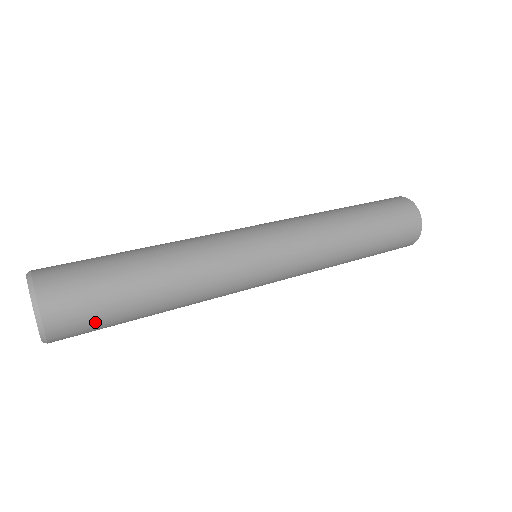
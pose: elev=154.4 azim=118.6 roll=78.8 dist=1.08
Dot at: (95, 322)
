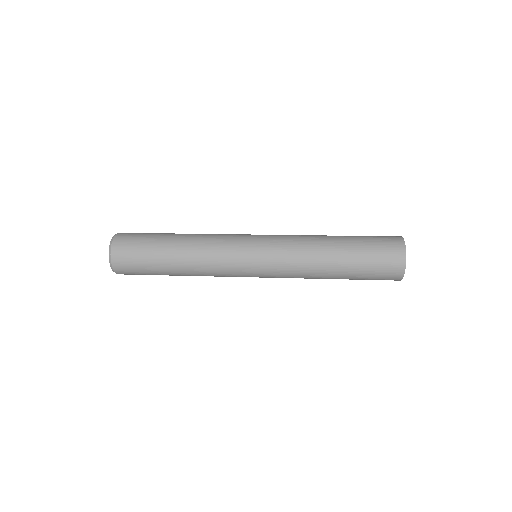
Dot at: (137, 257)
